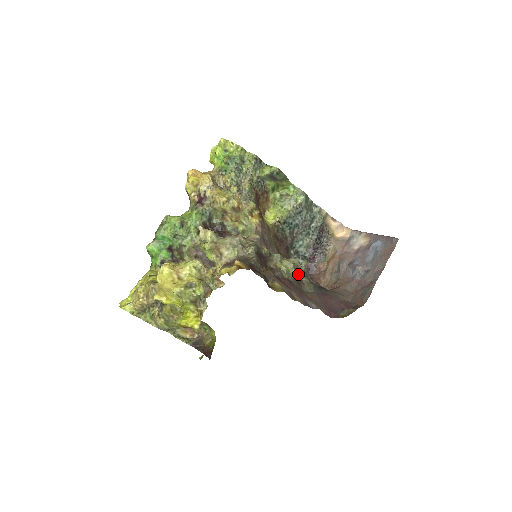
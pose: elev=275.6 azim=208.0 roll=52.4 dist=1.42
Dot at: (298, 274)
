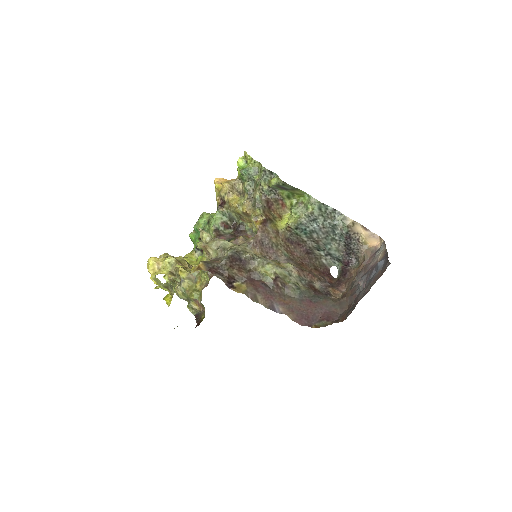
Dot at: (281, 279)
